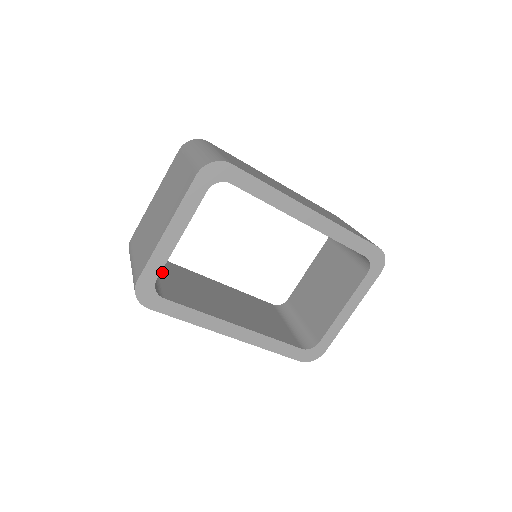
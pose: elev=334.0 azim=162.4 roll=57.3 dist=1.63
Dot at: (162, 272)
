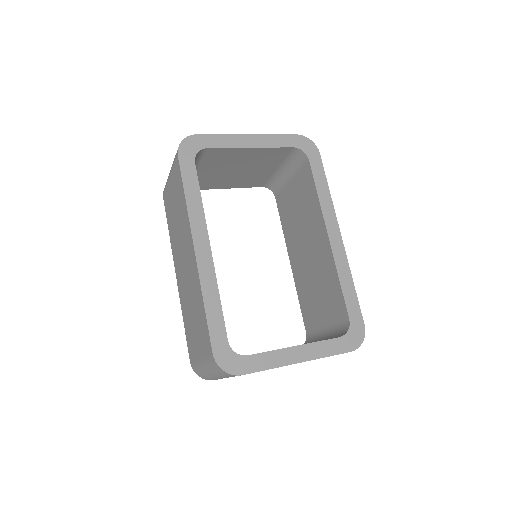
Dot at: occluded
